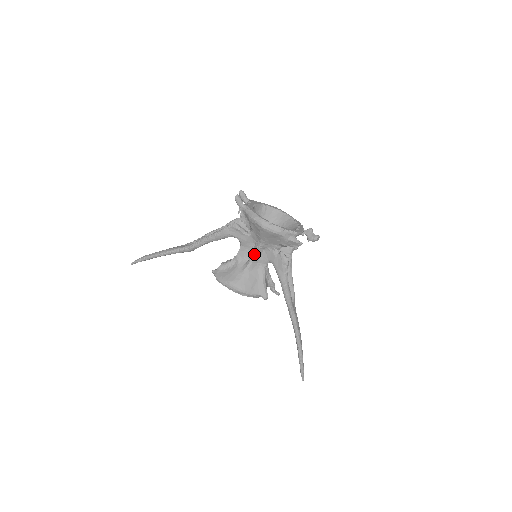
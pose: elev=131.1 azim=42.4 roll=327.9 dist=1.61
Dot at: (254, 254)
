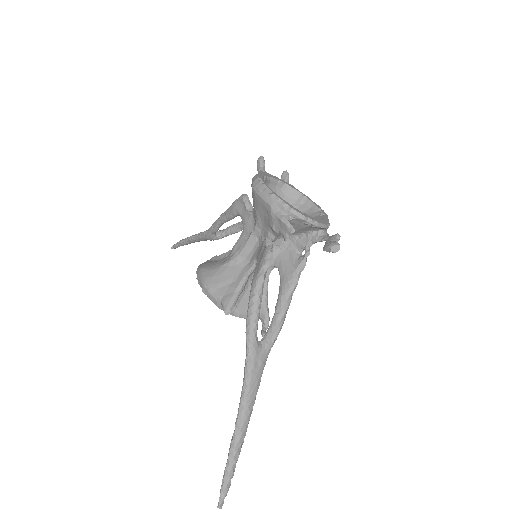
Dot at: (245, 241)
